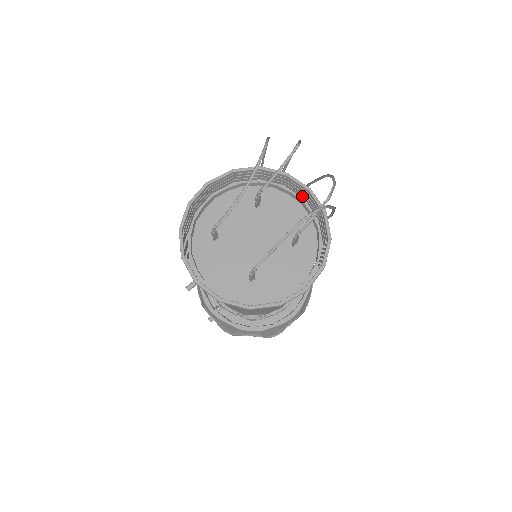
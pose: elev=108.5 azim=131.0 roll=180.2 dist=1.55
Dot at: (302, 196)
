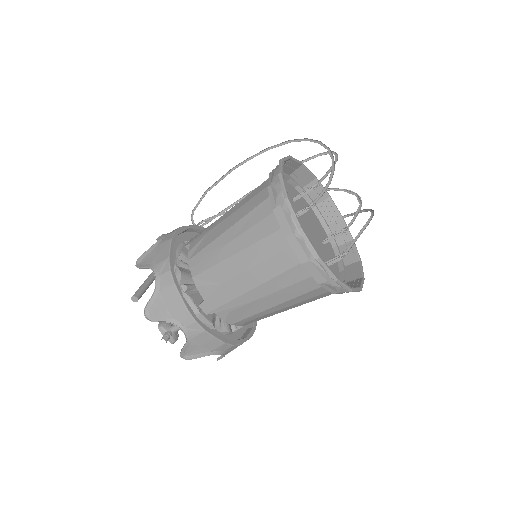
Dot at: occluded
